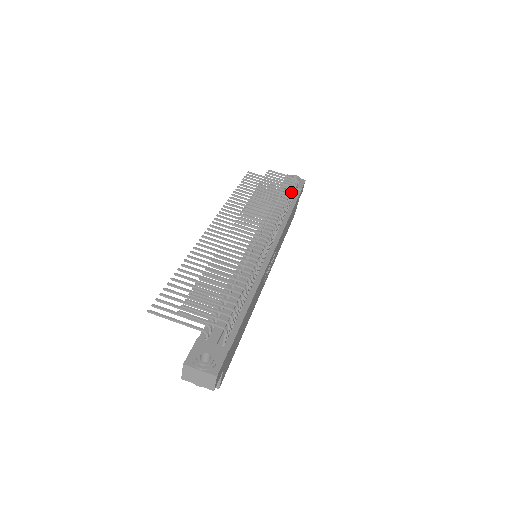
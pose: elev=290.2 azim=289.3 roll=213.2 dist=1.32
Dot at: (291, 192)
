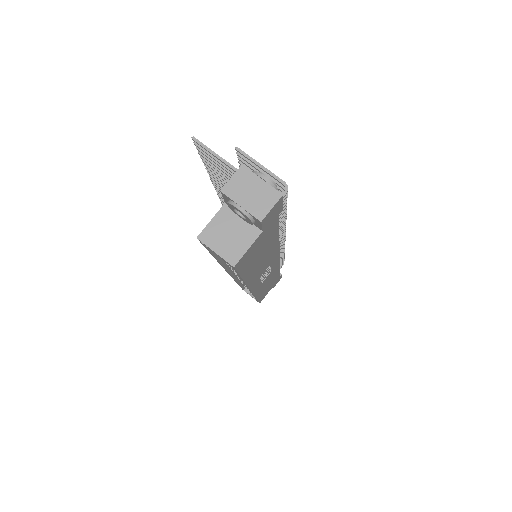
Dot at: occluded
